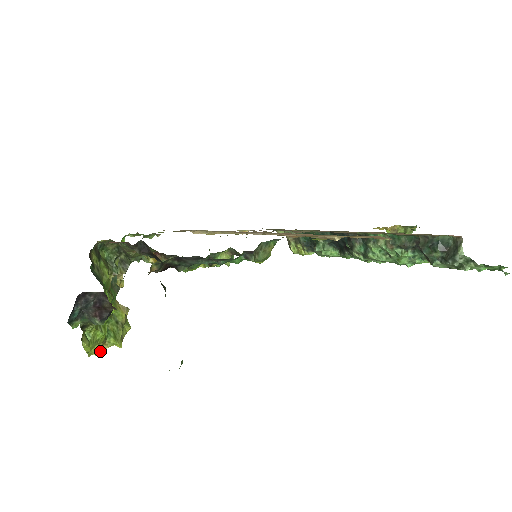
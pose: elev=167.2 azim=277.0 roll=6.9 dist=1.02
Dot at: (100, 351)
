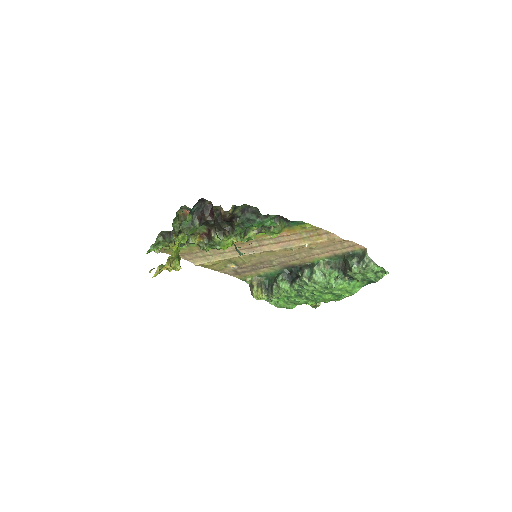
Dot at: (170, 264)
